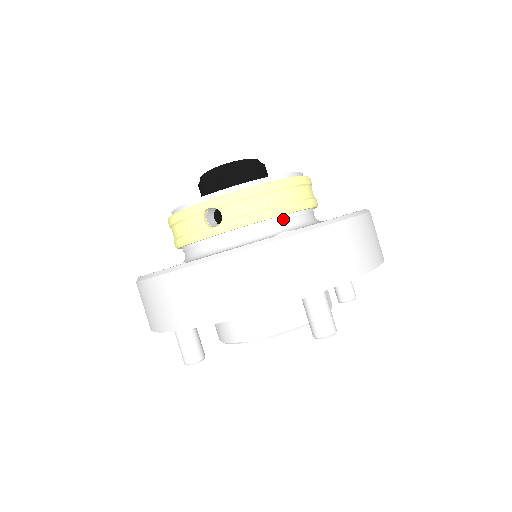
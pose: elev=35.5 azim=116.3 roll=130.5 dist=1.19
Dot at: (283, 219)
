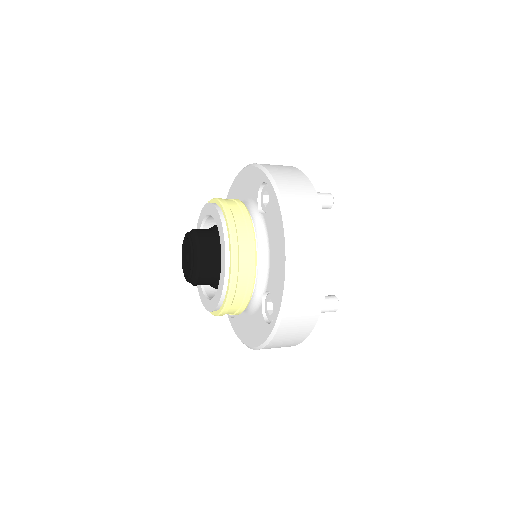
Dot at: (253, 291)
